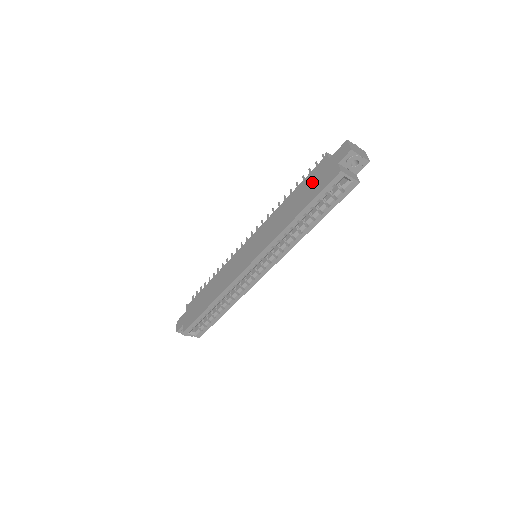
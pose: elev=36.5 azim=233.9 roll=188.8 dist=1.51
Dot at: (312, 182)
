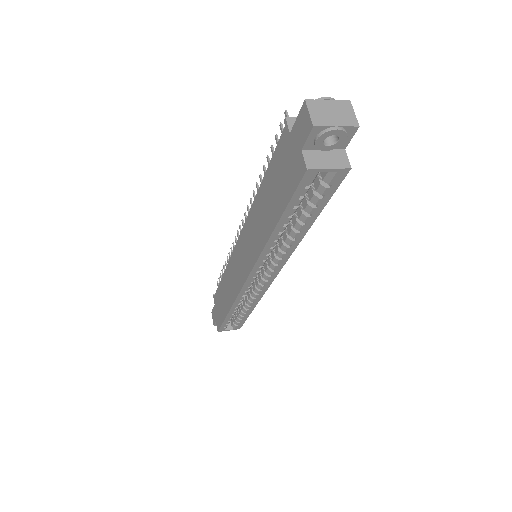
Dot at: (278, 174)
